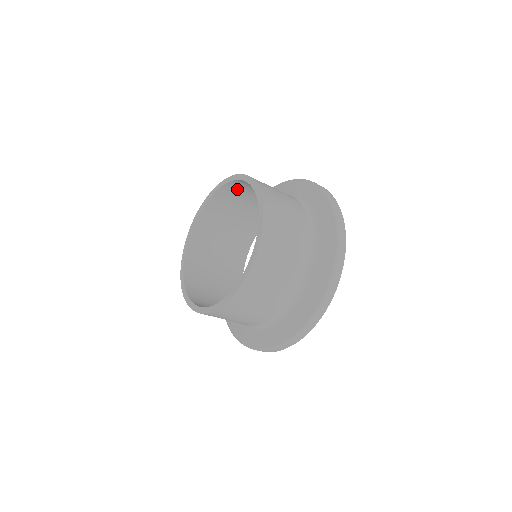
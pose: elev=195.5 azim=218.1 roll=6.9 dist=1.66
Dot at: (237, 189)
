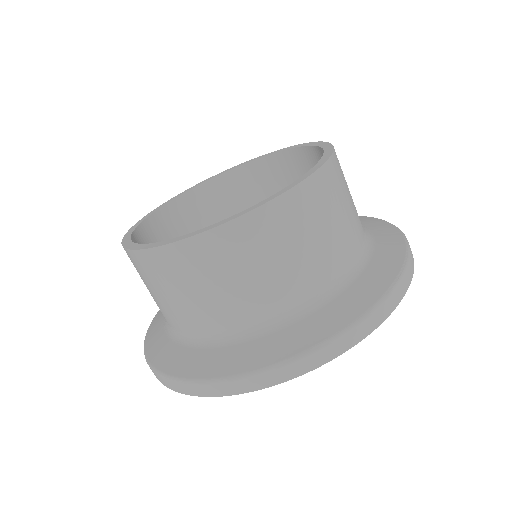
Dot at: (247, 184)
